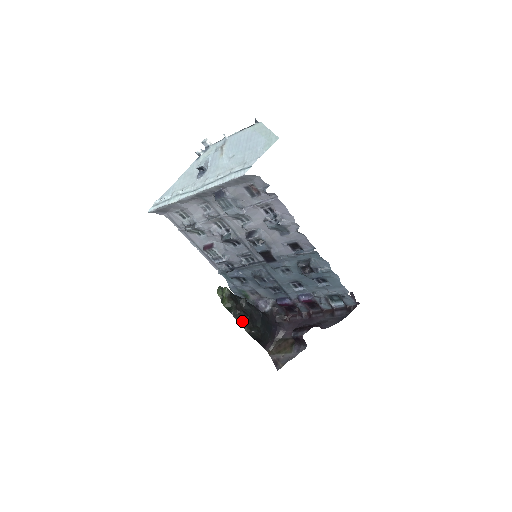
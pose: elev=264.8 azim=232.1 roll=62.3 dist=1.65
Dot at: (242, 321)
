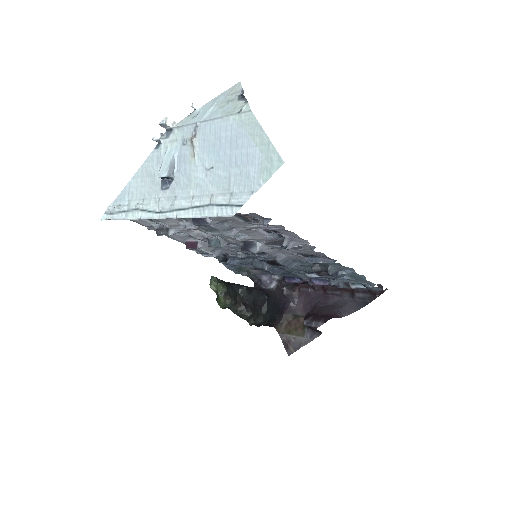
Dot at: (244, 317)
